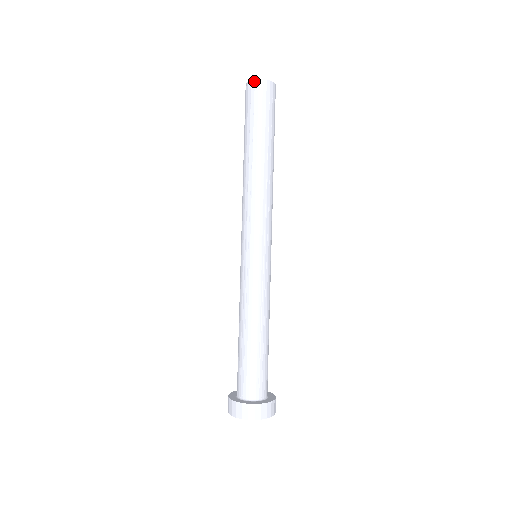
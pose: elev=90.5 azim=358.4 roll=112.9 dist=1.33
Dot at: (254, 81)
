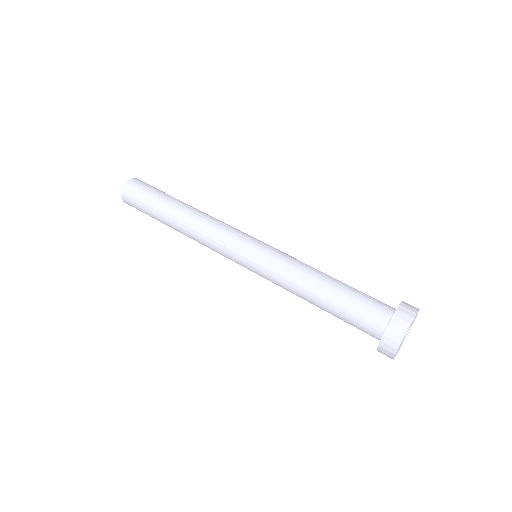
Dot at: (123, 189)
